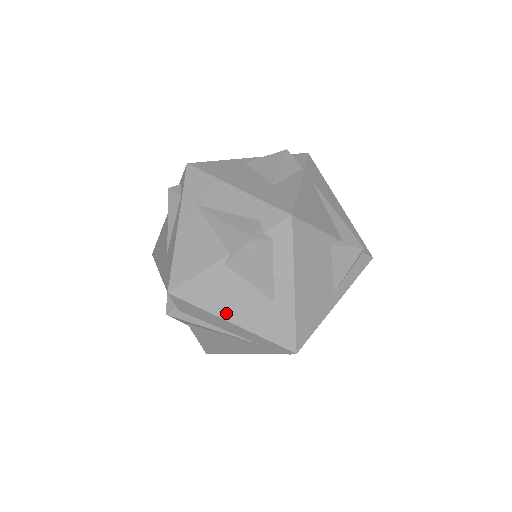
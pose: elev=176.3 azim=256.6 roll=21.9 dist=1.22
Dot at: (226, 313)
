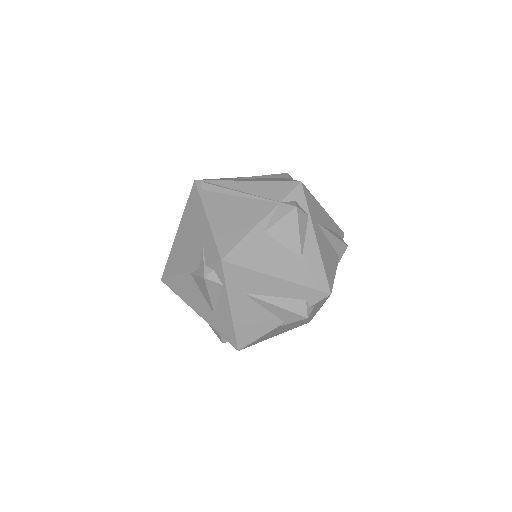
Dot at: occluded
